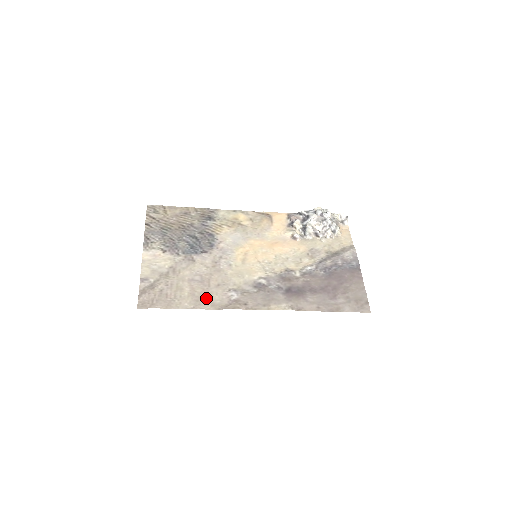
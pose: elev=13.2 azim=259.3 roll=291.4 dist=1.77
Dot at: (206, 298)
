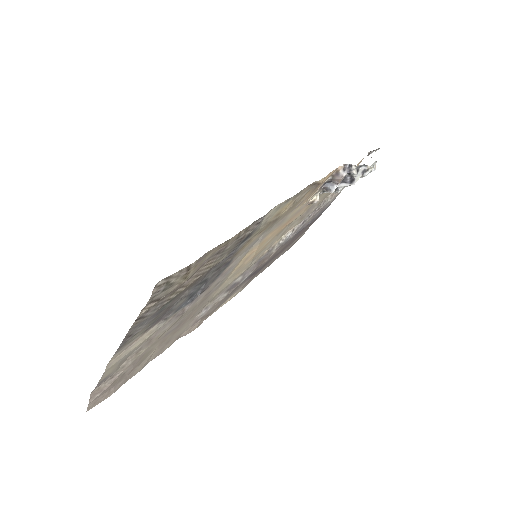
Dot at: (173, 338)
